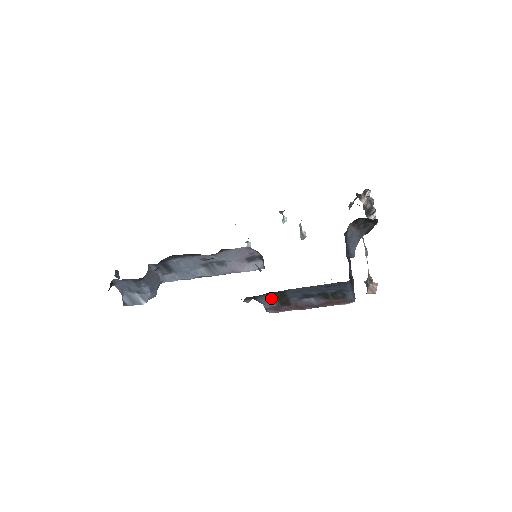
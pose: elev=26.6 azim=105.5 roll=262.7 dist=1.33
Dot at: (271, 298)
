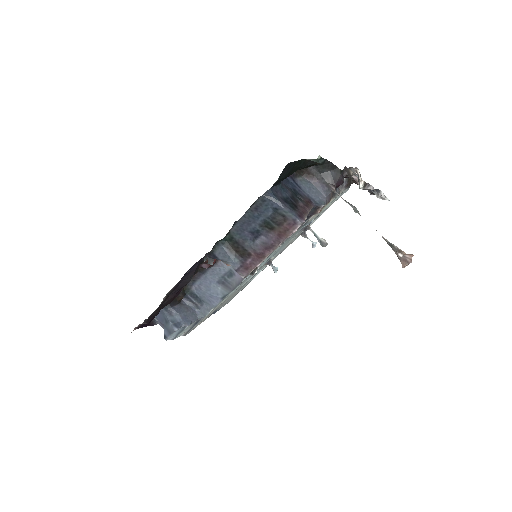
Dot at: (227, 250)
